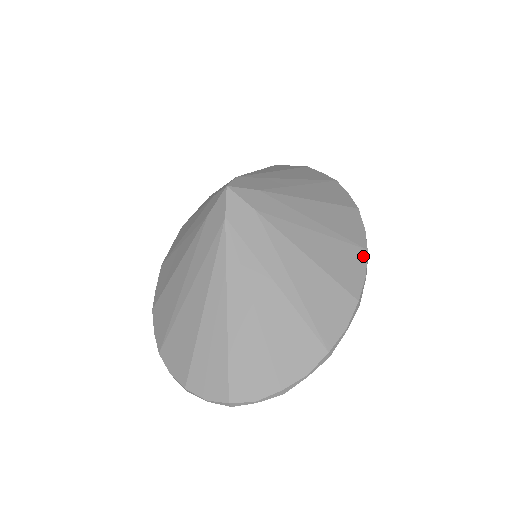
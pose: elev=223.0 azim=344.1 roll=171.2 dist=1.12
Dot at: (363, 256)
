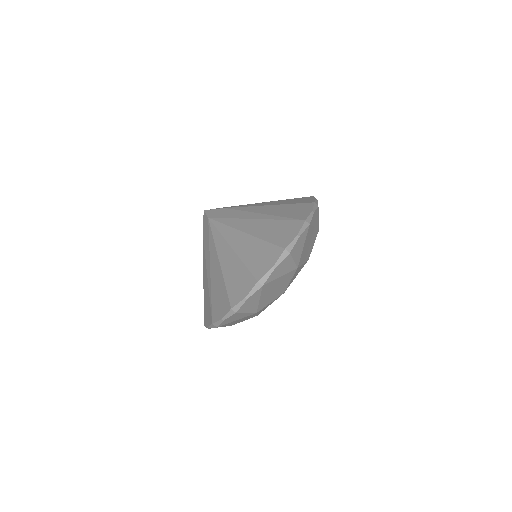
Dot at: (310, 197)
